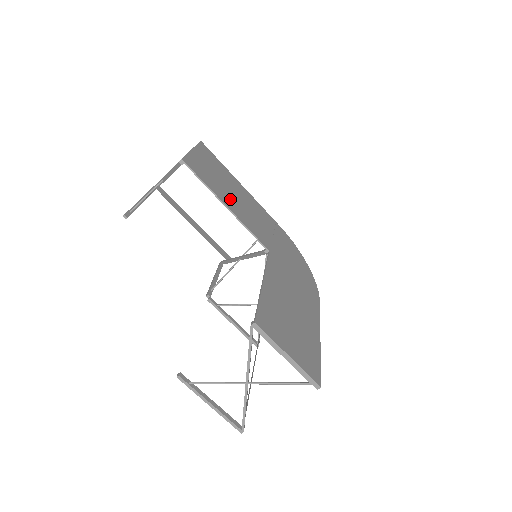
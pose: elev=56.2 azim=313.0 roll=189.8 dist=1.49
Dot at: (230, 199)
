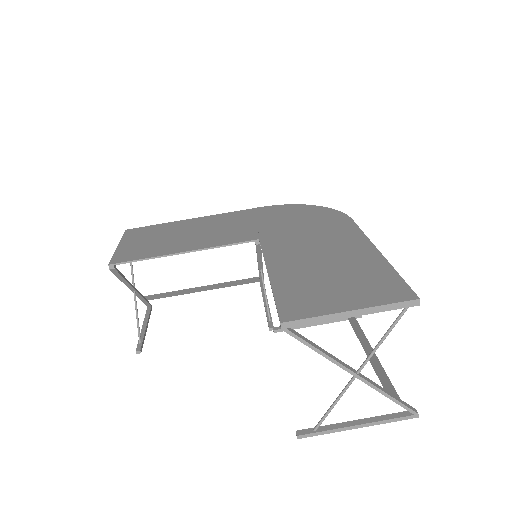
Dot at: (184, 242)
